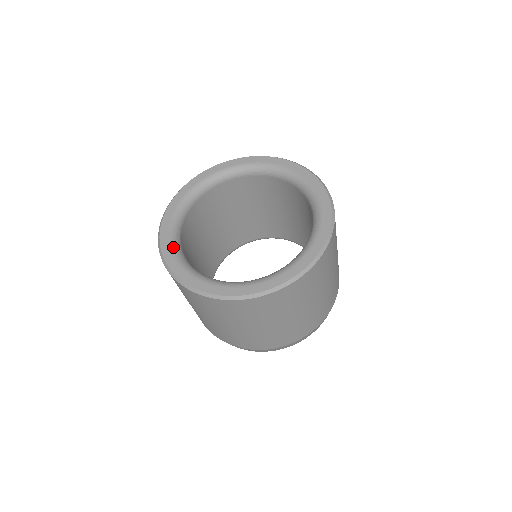
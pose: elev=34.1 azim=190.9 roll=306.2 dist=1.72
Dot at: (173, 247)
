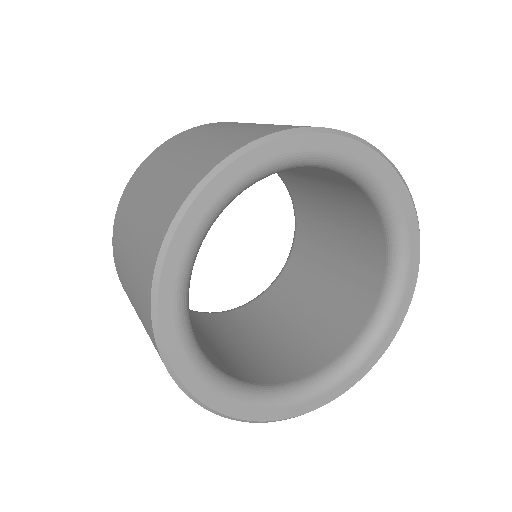
Dot at: (226, 392)
